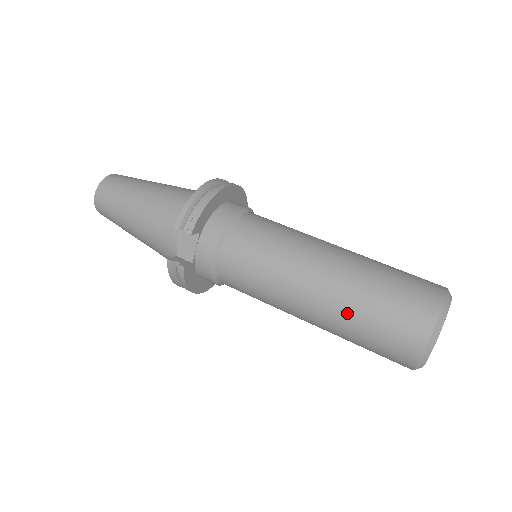
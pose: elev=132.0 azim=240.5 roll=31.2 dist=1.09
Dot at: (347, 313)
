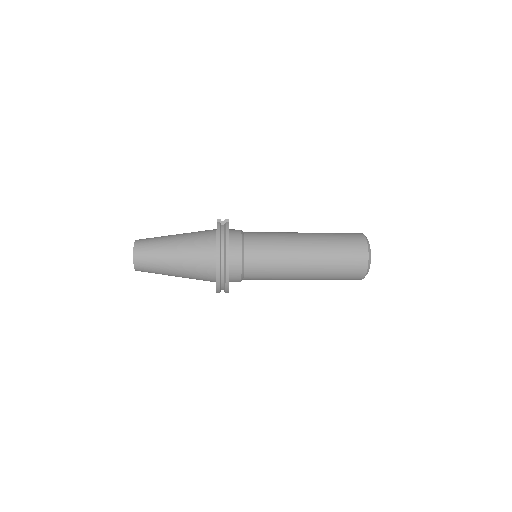
Dot at: (323, 233)
